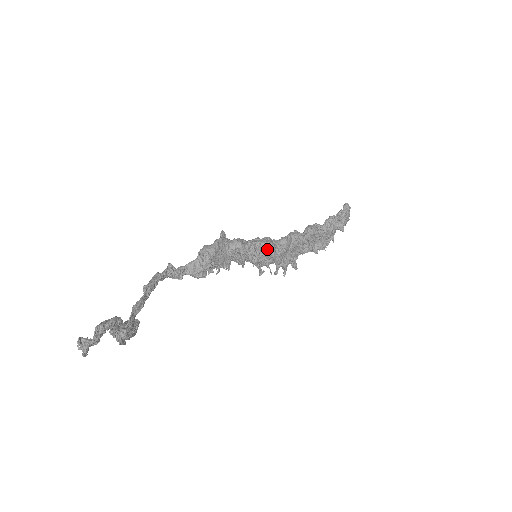
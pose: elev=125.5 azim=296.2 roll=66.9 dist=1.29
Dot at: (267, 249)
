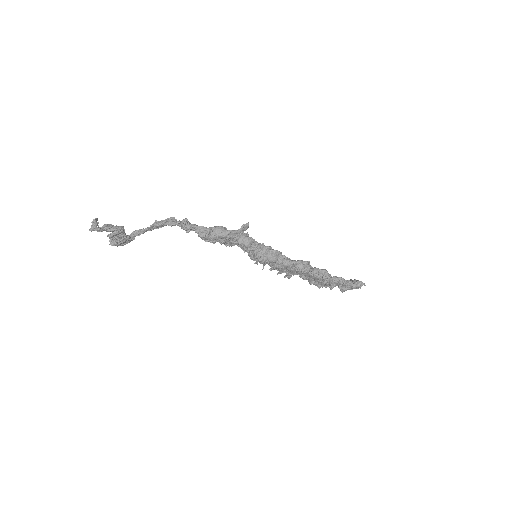
Dot at: (267, 259)
